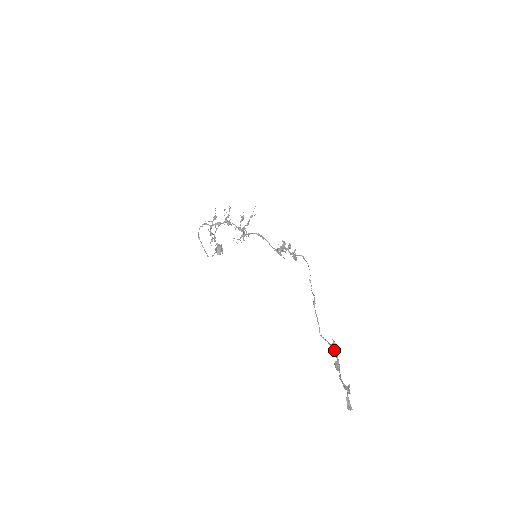
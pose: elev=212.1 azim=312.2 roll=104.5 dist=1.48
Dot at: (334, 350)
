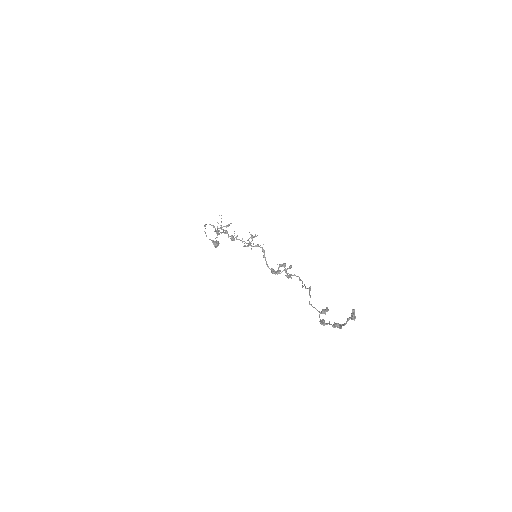
Dot at: (325, 311)
